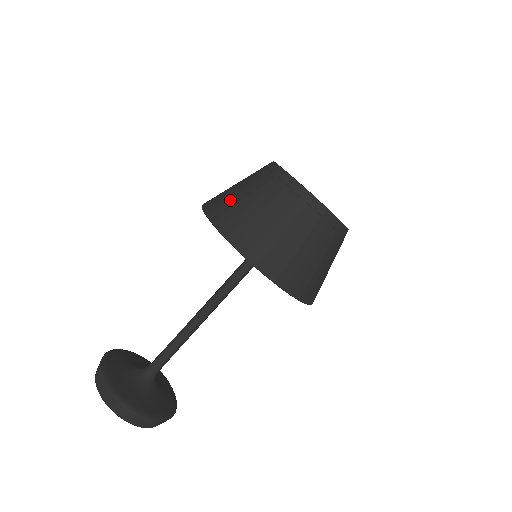
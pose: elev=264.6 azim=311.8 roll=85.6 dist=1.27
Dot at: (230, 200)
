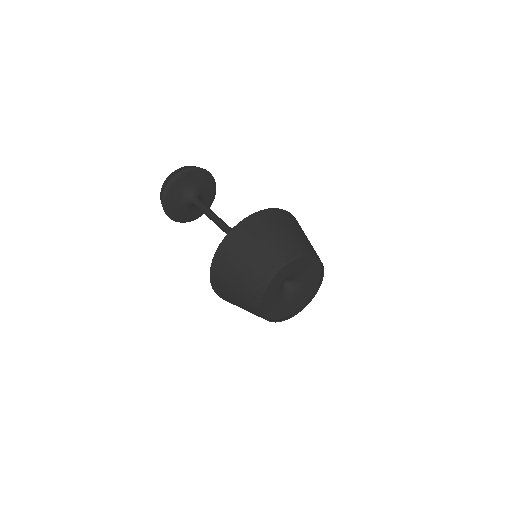
Dot at: (245, 242)
